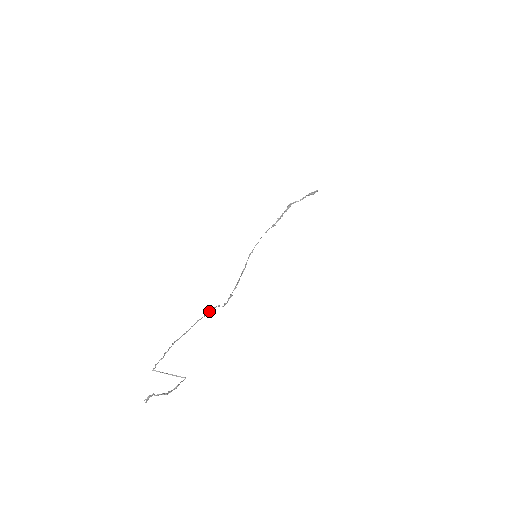
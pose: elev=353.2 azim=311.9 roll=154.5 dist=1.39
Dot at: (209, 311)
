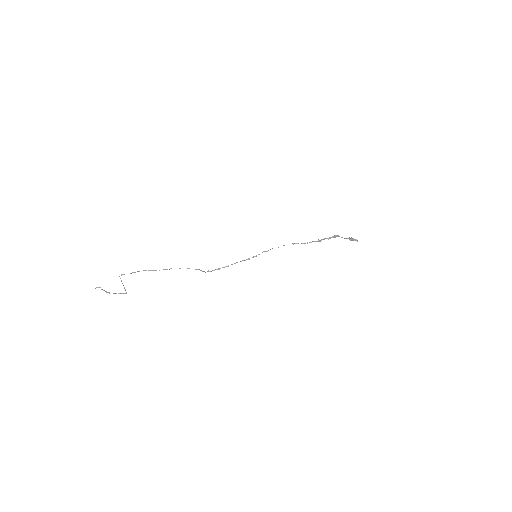
Dot at: occluded
